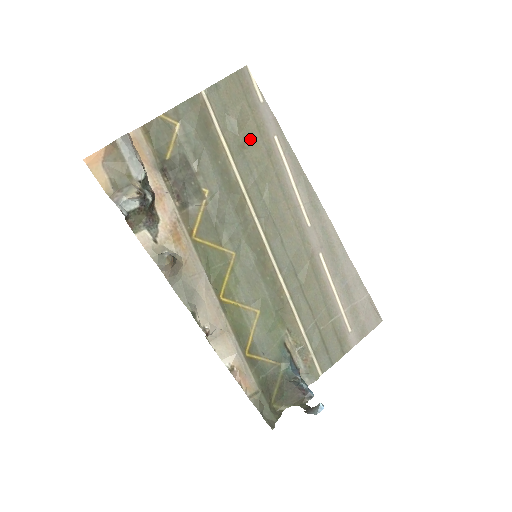
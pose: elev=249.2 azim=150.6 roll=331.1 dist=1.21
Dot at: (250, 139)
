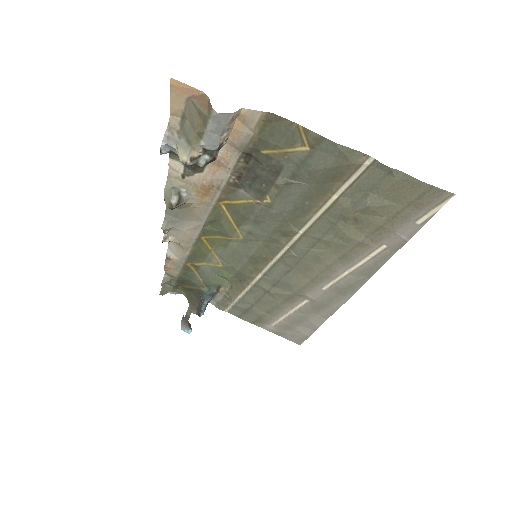
Dot at: (360, 223)
